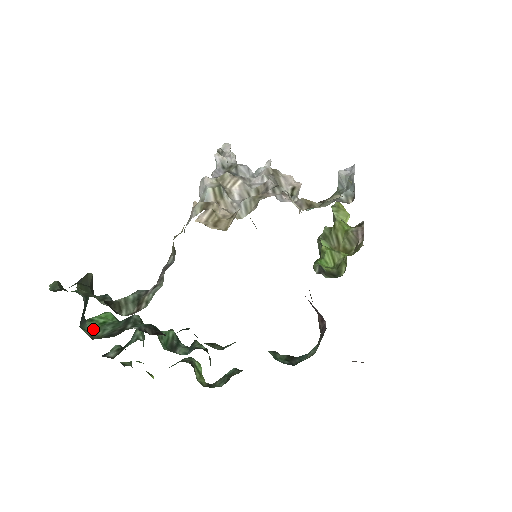
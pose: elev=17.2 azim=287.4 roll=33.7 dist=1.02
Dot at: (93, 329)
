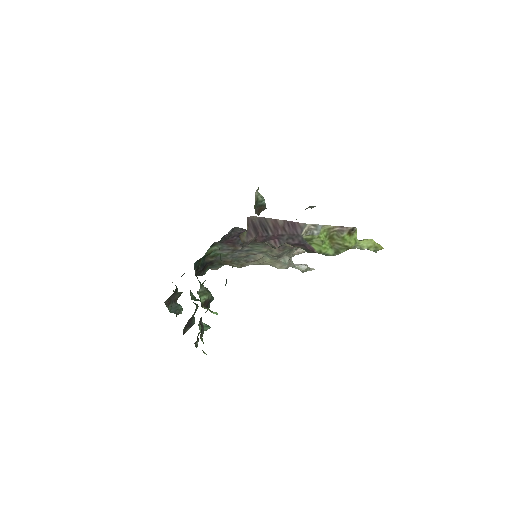
Dot at: occluded
